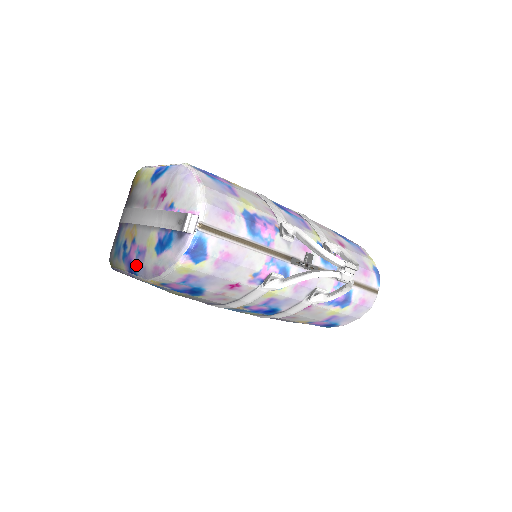
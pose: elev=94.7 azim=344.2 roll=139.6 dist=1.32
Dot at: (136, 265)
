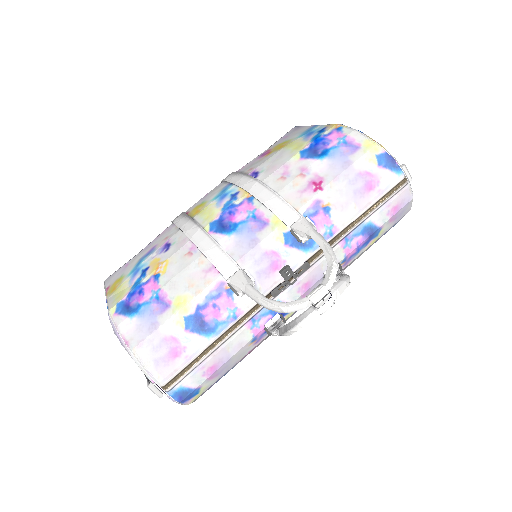
Dot at: occluded
